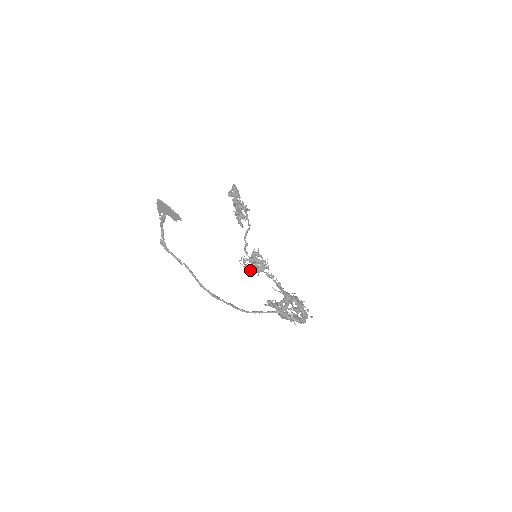
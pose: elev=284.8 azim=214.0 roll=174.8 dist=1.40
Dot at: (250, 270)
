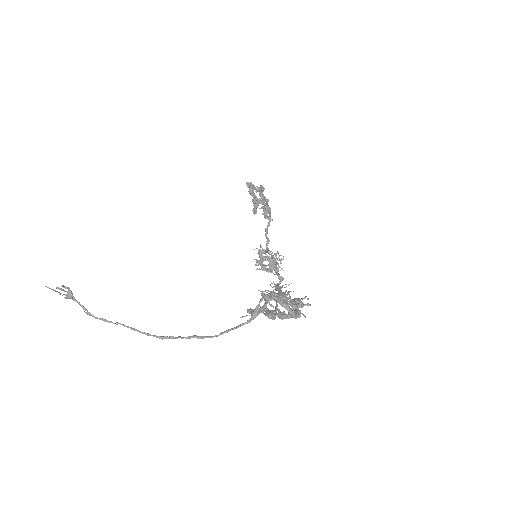
Dot at: (267, 270)
